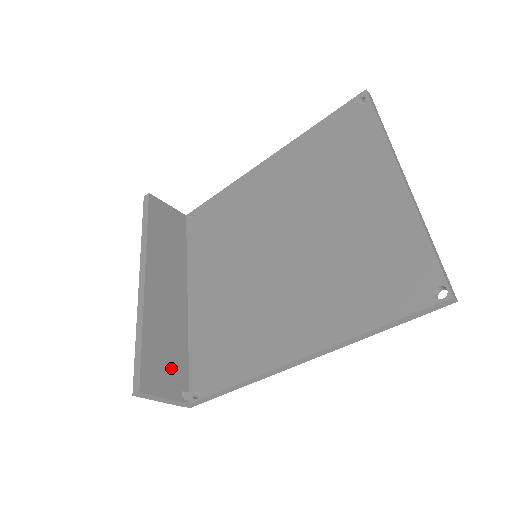
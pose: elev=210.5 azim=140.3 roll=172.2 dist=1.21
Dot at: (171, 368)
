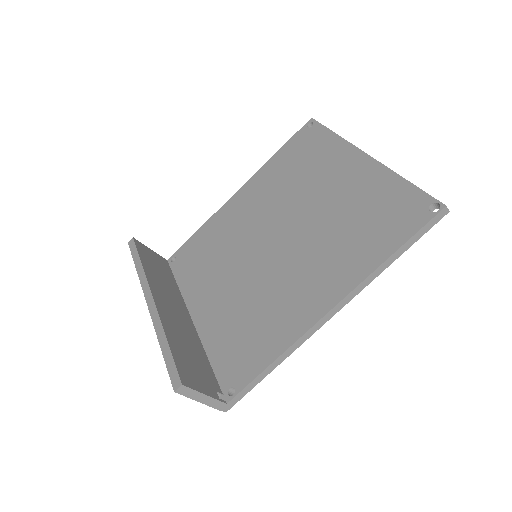
Dot at: (200, 371)
